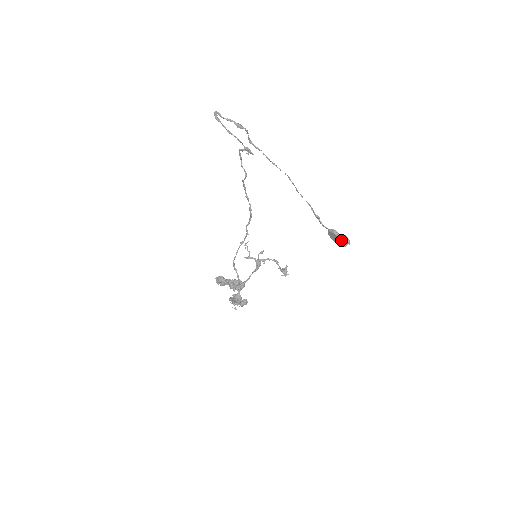
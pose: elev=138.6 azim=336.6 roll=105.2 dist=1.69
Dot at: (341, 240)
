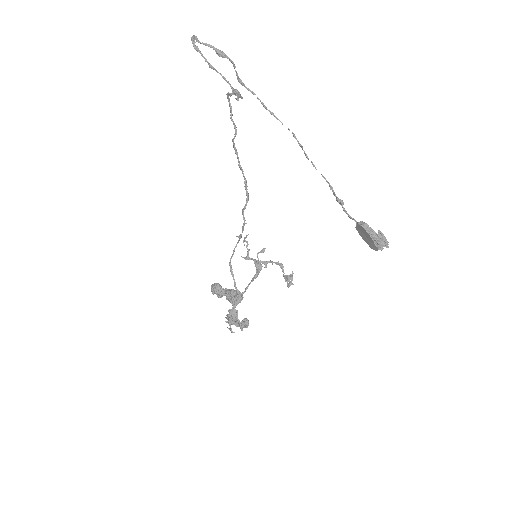
Dot at: (373, 238)
